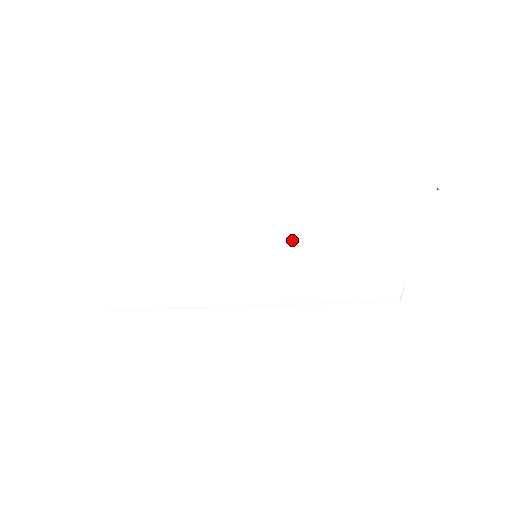
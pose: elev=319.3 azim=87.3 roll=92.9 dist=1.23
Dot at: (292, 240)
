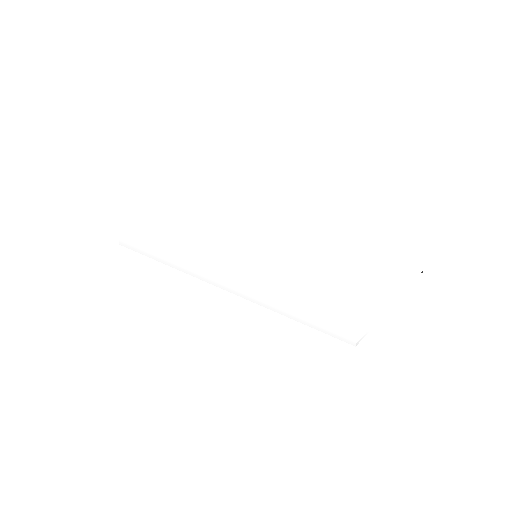
Dot at: (290, 257)
